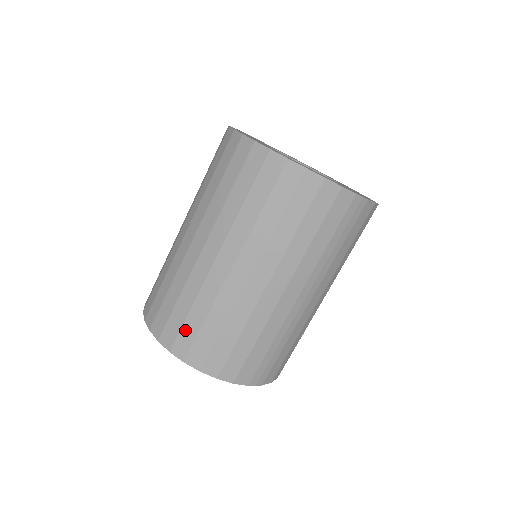
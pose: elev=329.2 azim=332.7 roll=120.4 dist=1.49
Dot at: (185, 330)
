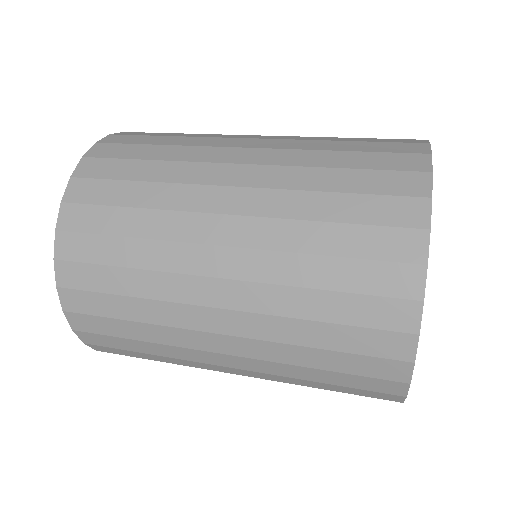
Dot at: (98, 298)
